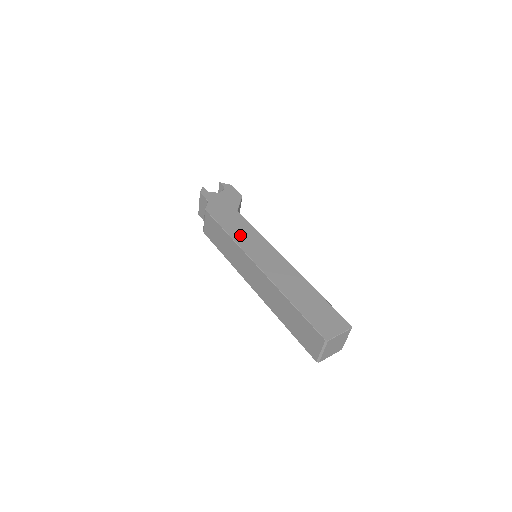
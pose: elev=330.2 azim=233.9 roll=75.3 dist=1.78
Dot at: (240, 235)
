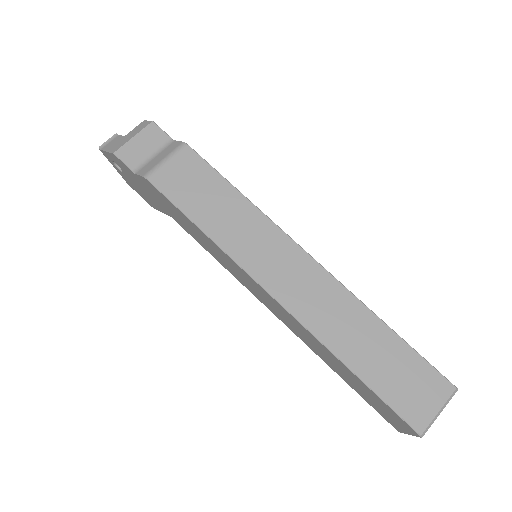
Dot at: occluded
